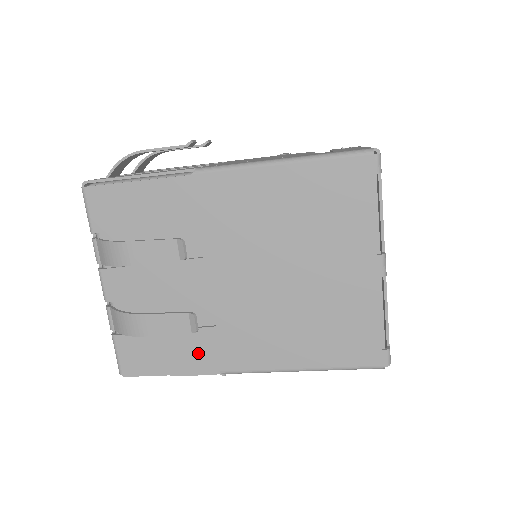
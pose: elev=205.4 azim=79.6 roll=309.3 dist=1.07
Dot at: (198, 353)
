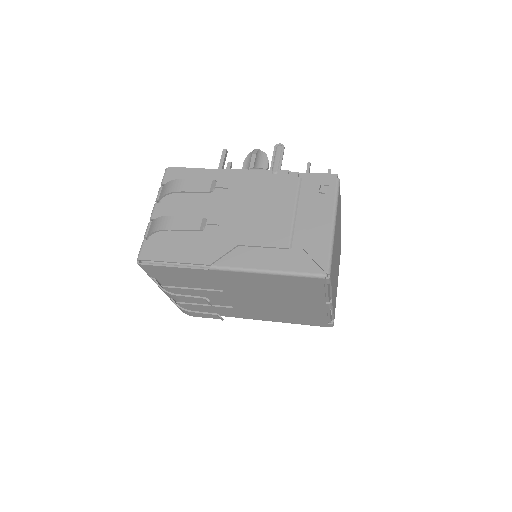
Dot at: (225, 313)
